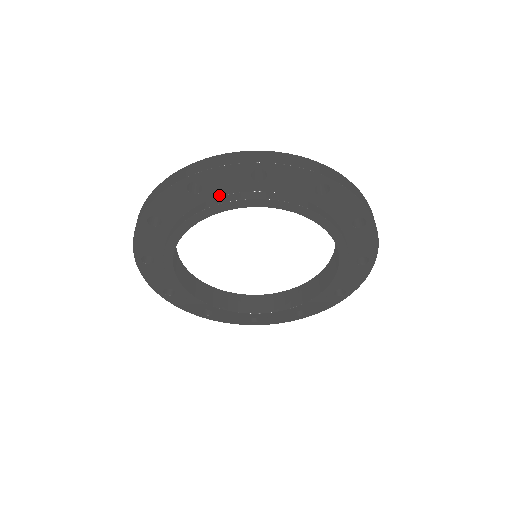
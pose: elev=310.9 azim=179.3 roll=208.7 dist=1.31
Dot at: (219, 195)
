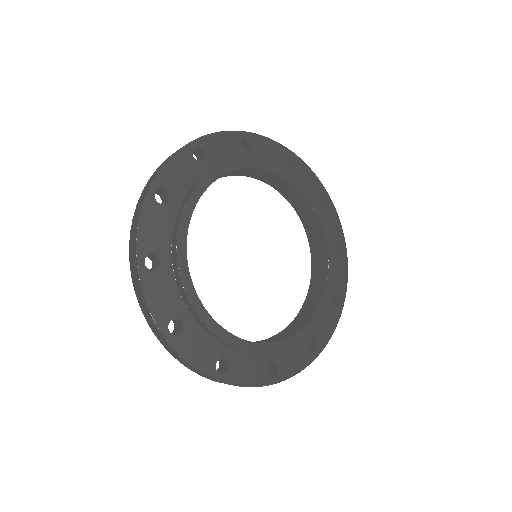
Dot at: (219, 164)
